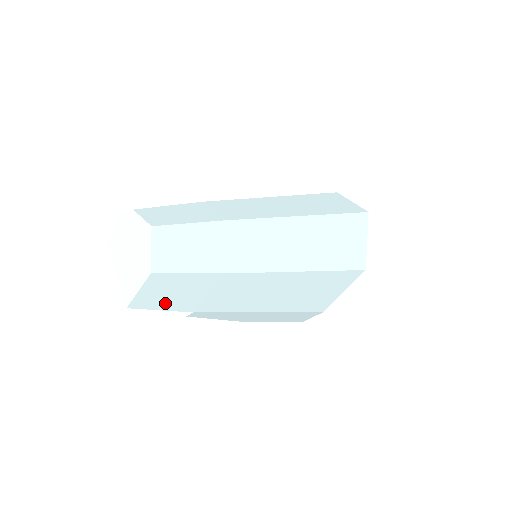
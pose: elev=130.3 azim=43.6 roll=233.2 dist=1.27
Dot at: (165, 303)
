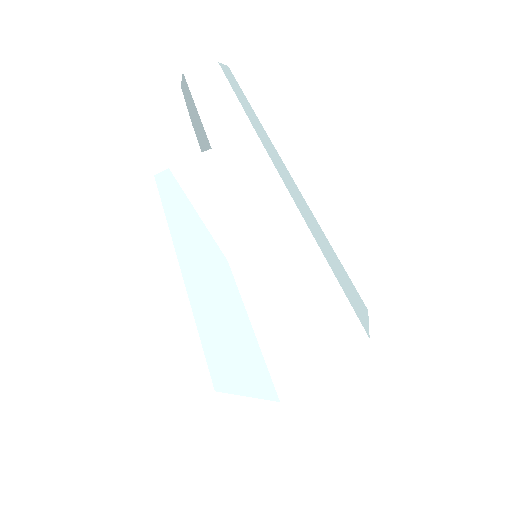
Dot at: (204, 105)
